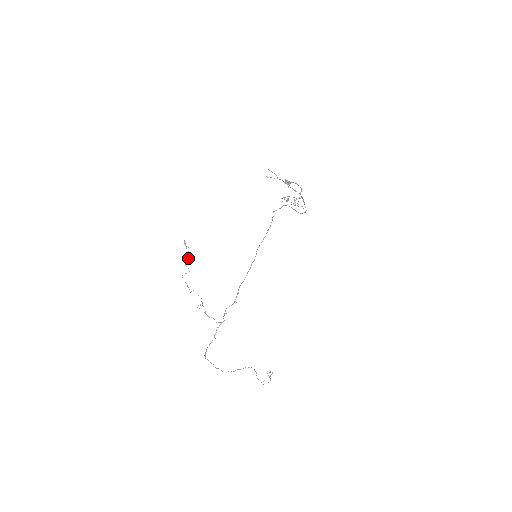
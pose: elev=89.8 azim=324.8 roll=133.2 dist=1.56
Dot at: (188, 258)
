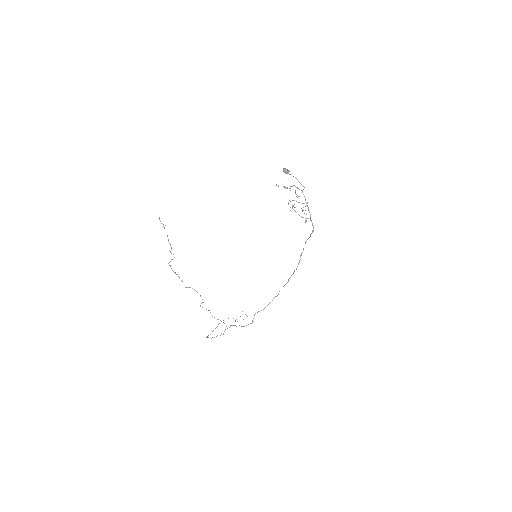
Dot at: (168, 239)
